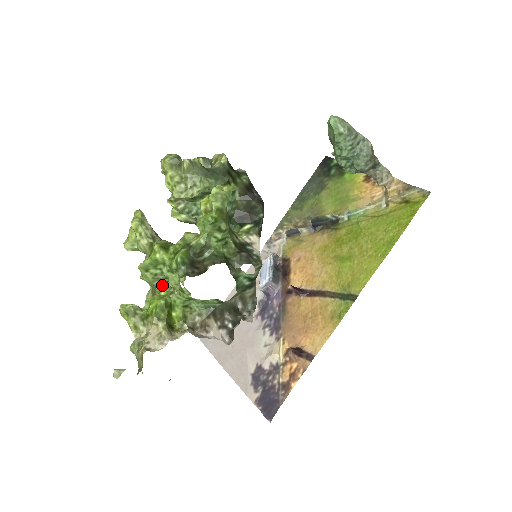
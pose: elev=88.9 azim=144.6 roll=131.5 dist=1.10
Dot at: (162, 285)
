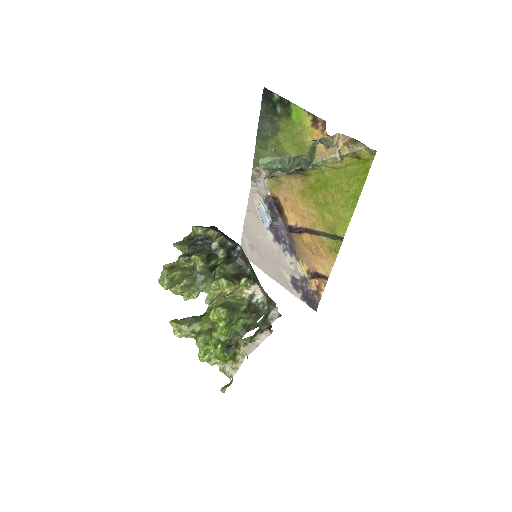
Dot at: occluded
